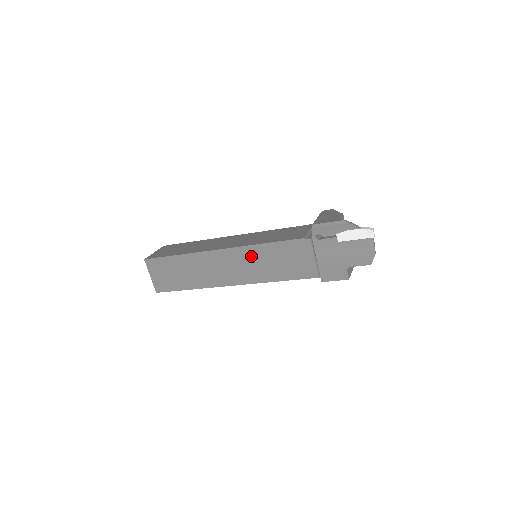
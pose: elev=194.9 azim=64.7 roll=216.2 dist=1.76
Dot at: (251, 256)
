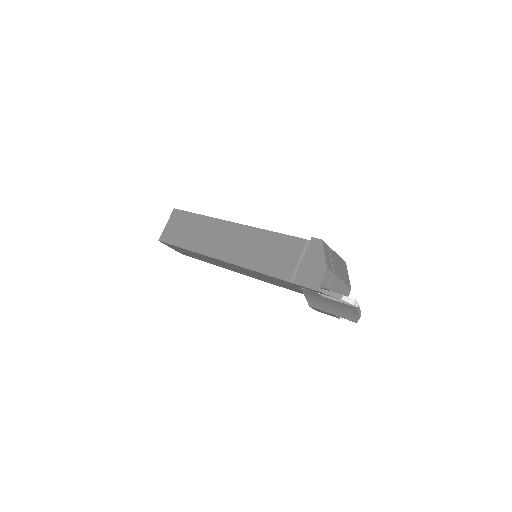
Dot at: (247, 271)
